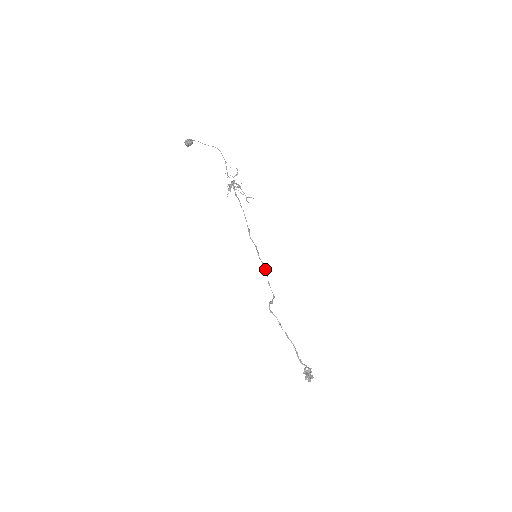
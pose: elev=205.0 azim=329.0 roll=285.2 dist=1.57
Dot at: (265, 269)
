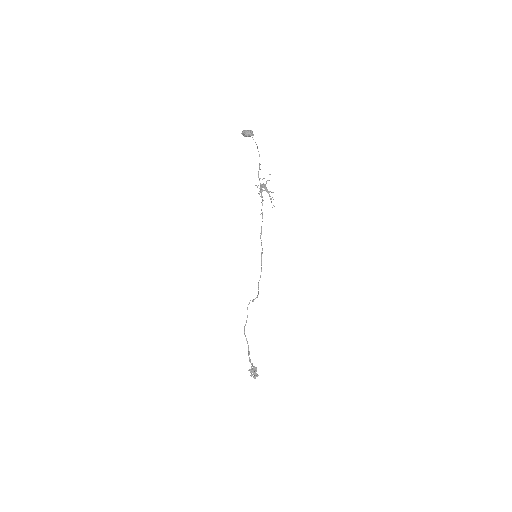
Dot at: (261, 270)
